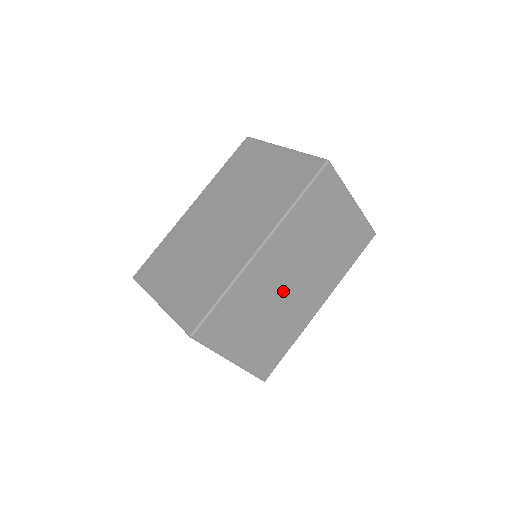
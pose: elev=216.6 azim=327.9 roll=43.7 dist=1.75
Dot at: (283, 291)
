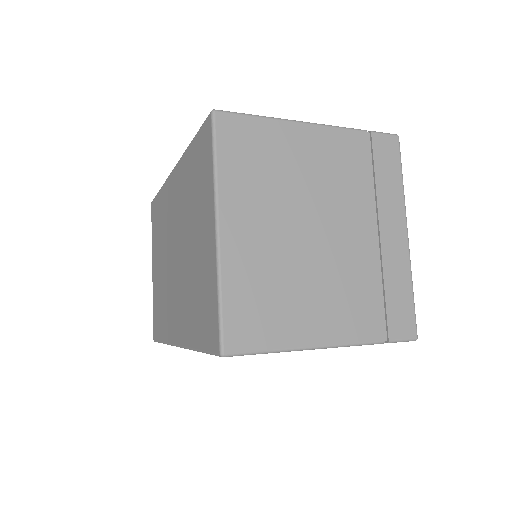
Dot at: occluded
